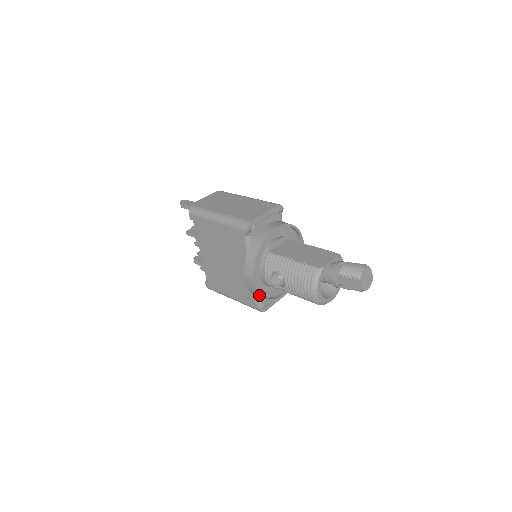
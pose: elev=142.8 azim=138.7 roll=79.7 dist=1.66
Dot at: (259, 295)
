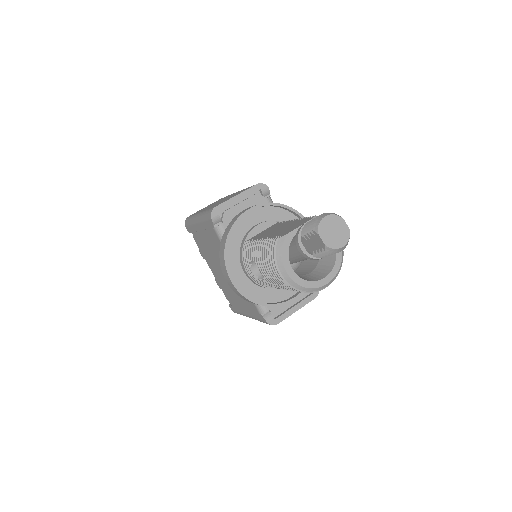
Dot at: (246, 298)
